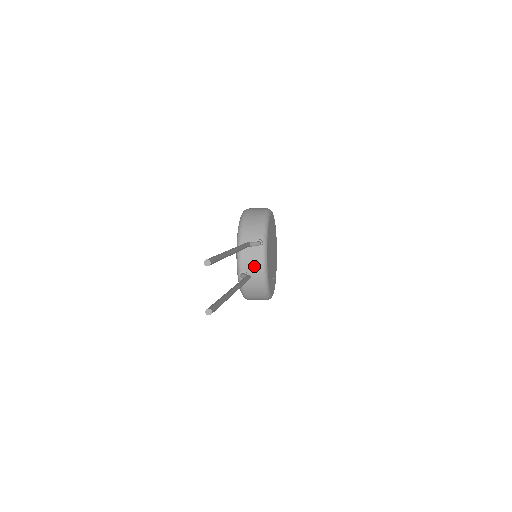
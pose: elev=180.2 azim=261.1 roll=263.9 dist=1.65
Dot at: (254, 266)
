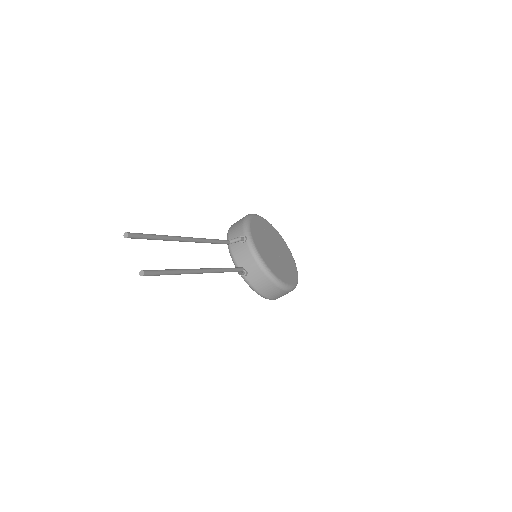
Dot at: (248, 260)
